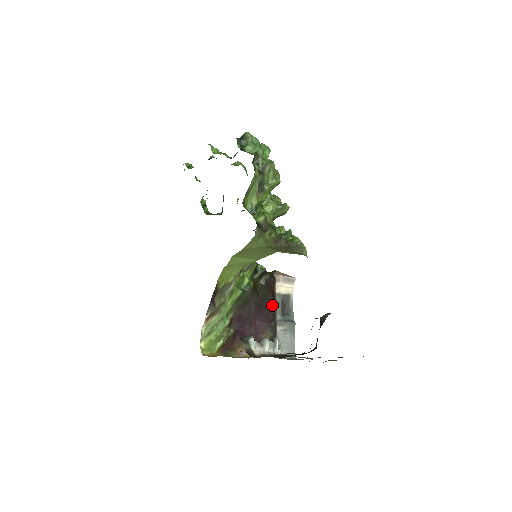
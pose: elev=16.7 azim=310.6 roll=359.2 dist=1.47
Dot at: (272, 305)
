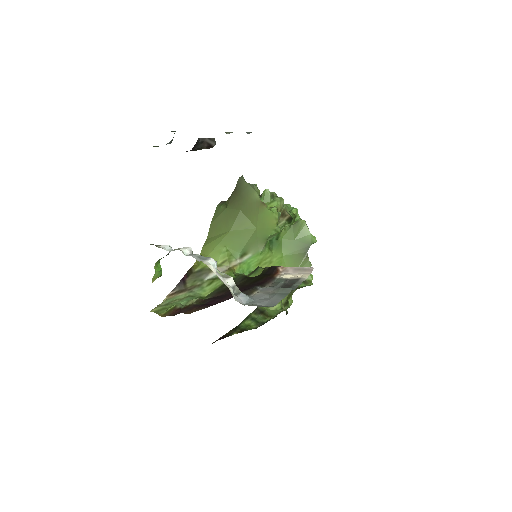
Dot at: (263, 283)
